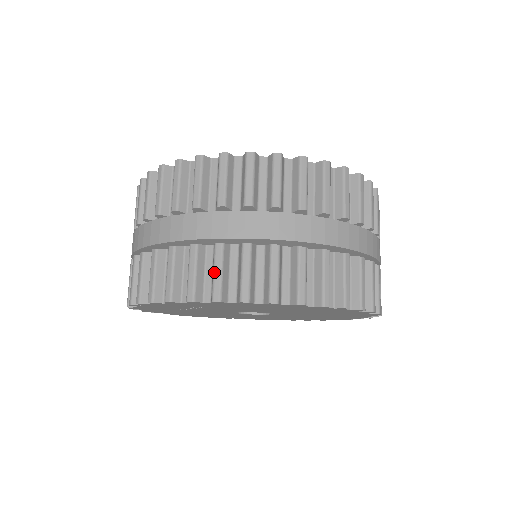
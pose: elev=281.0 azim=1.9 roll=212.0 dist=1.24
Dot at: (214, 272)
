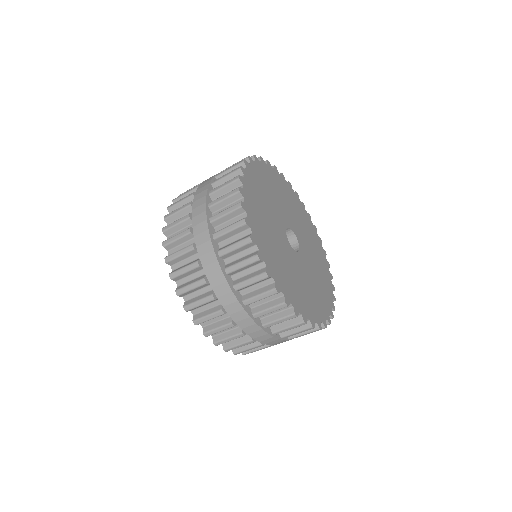
Dot at: (238, 346)
